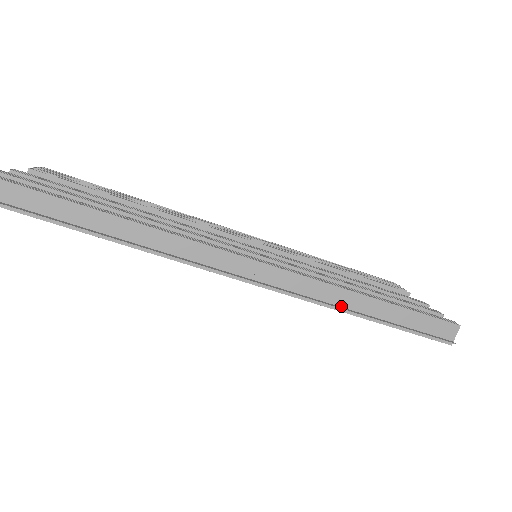
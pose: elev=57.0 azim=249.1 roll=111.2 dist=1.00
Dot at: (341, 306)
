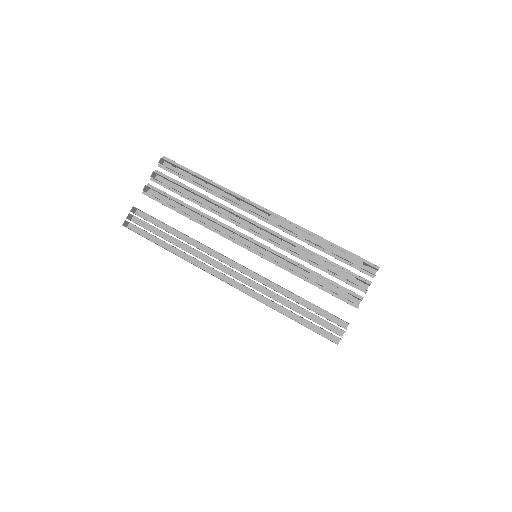
Dot at: (314, 237)
